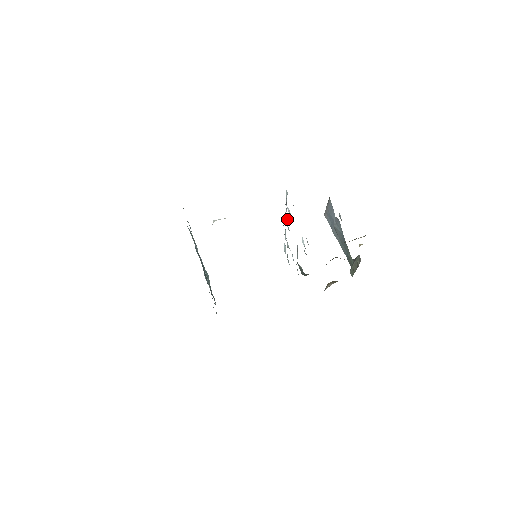
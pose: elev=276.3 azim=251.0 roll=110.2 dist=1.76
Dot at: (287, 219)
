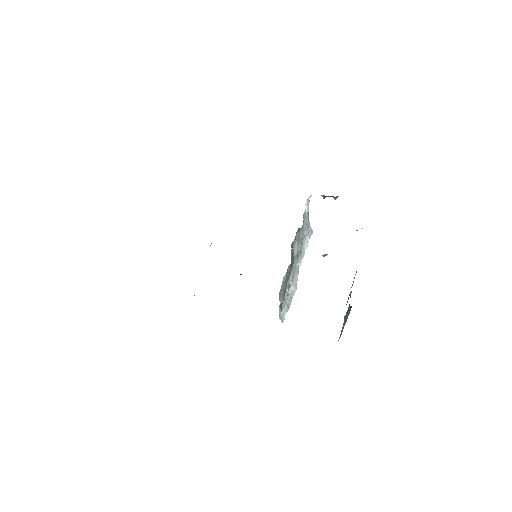
Dot at: (298, 272)
